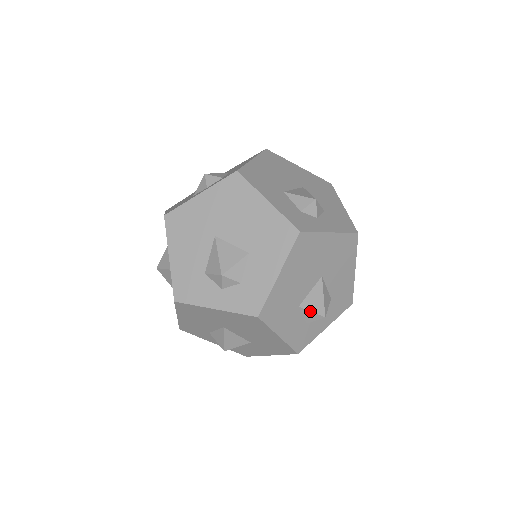
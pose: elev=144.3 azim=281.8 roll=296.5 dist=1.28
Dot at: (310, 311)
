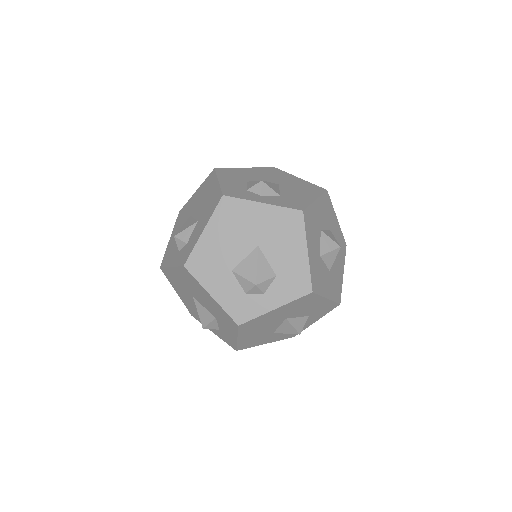
Dot at: (253, 181)
